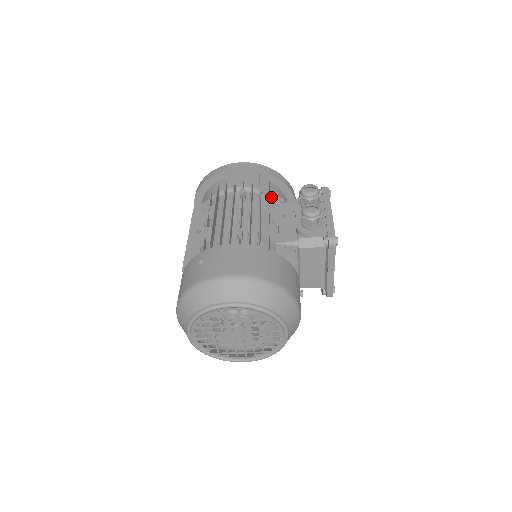
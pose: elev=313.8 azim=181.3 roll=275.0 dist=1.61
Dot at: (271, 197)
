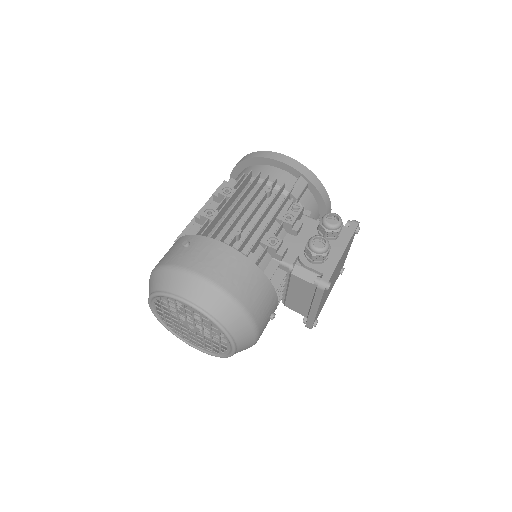
Dot at: (294, 207)
